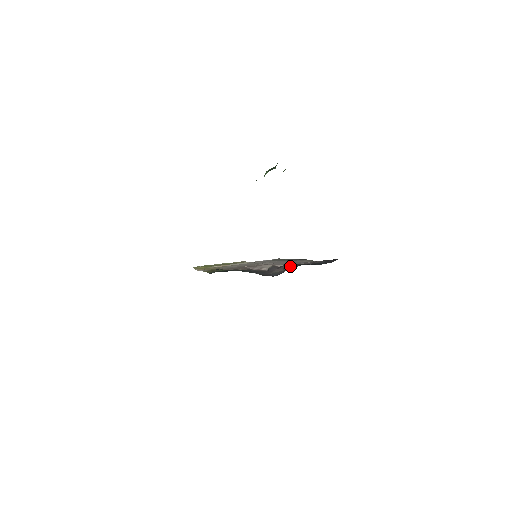
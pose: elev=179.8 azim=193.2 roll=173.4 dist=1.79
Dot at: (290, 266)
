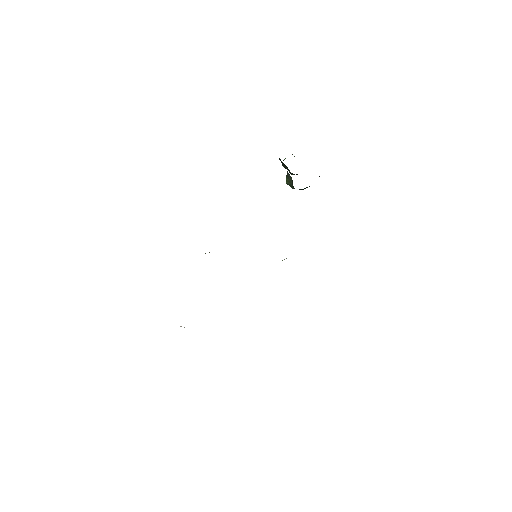
Dot at: occluded
